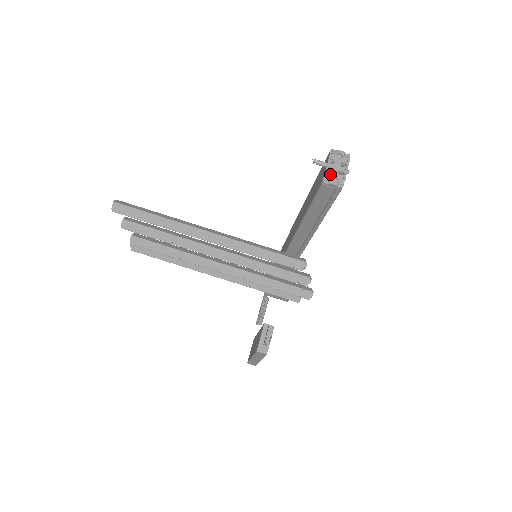
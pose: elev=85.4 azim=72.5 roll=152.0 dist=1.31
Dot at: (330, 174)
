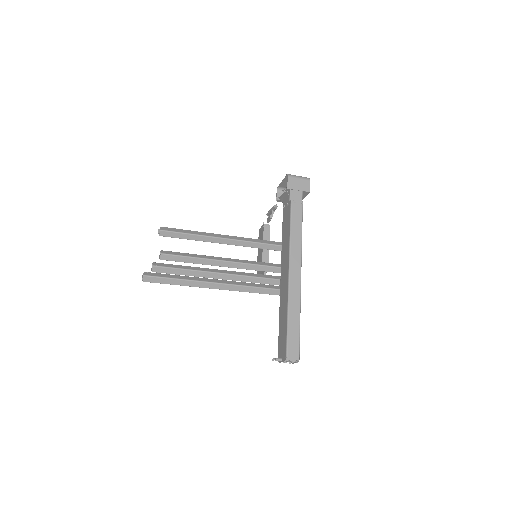
Dot at: (283, 362)
